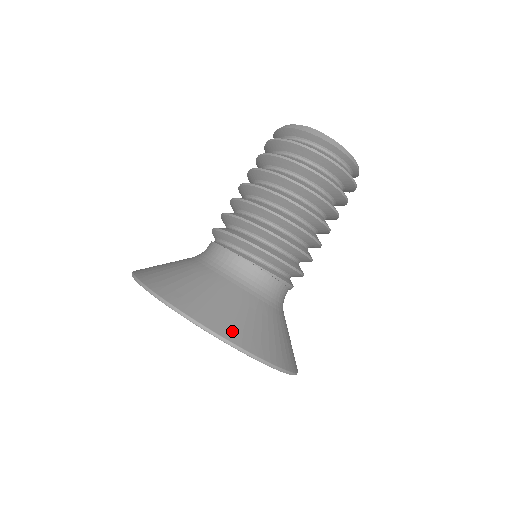
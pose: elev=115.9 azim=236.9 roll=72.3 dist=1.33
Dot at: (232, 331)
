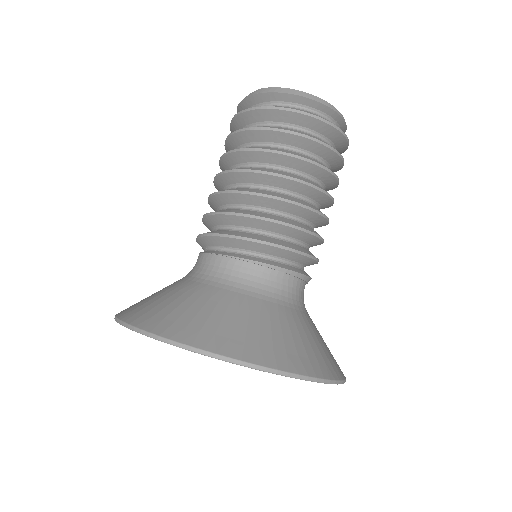
Dot at: (214, 340)
